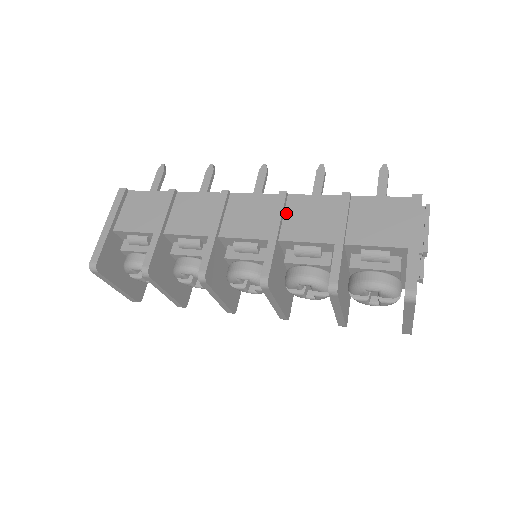
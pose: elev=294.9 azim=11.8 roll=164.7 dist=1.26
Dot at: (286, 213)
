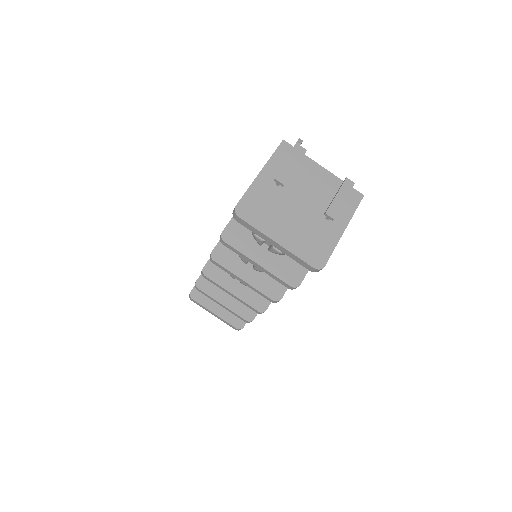
Dot at: occluded
